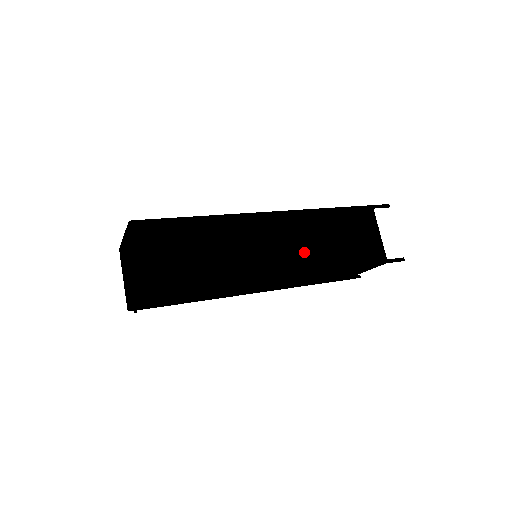
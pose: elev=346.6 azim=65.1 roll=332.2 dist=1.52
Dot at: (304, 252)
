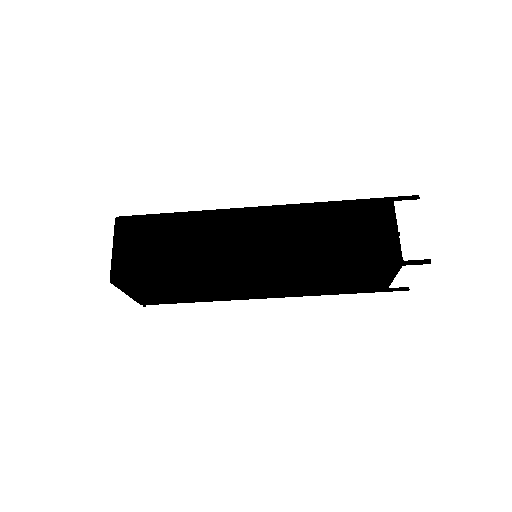
Dot at: (288, 249)
